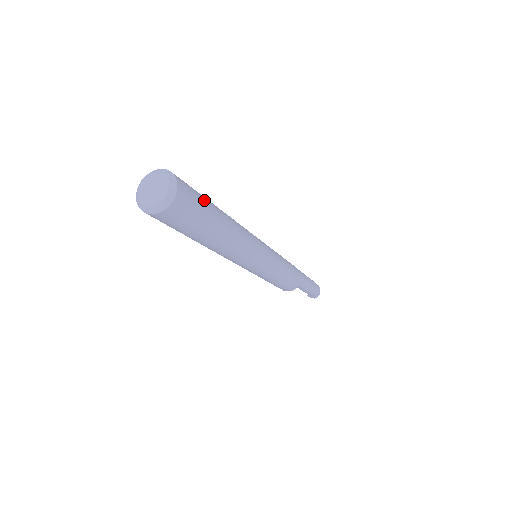
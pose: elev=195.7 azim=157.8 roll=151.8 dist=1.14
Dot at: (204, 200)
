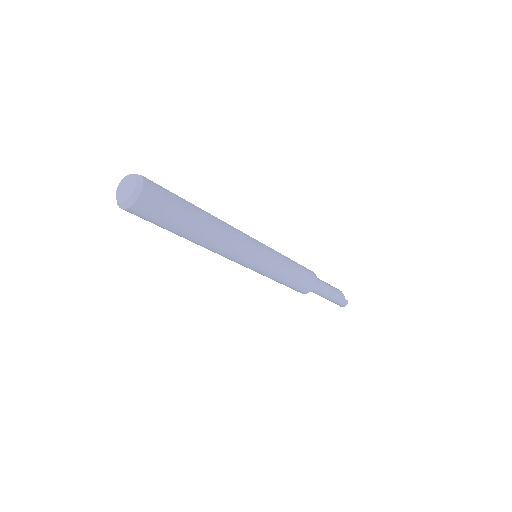
Dot at: (176, 212)
